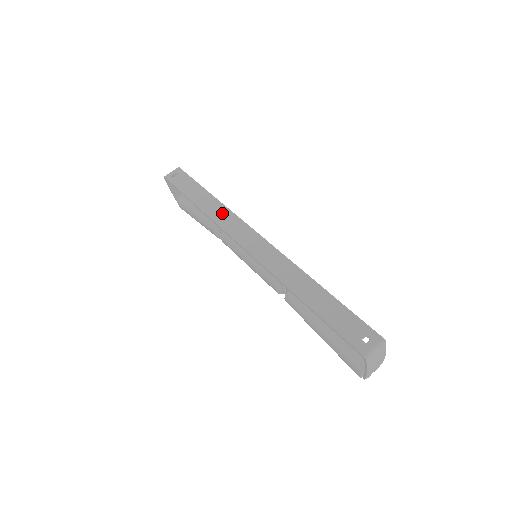
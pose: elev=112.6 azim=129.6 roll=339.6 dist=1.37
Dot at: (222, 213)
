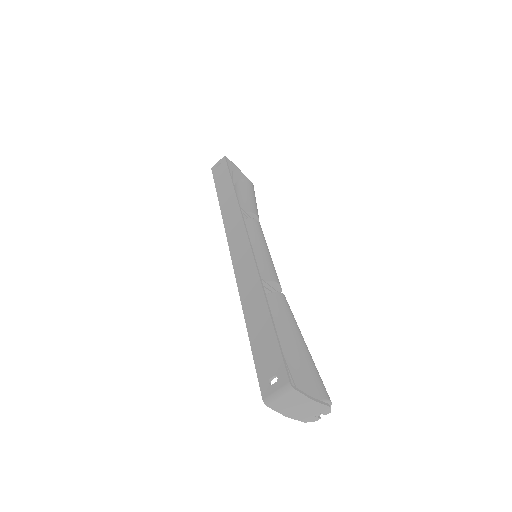
Dot at: (231, 208)
